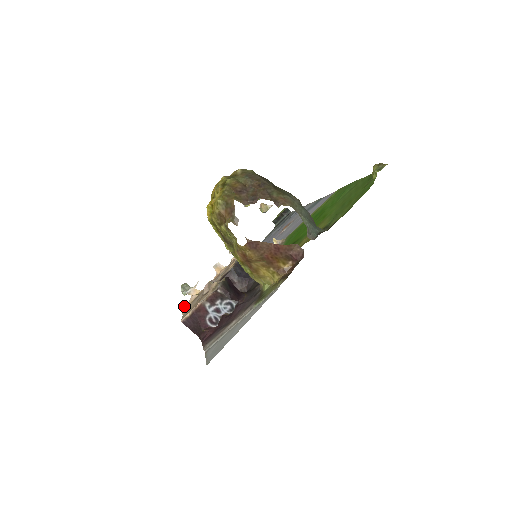
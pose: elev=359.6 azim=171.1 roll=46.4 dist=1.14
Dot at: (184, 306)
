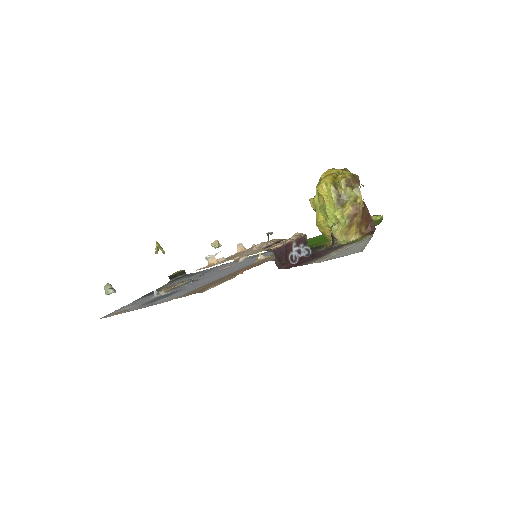
Dot at: occluded
